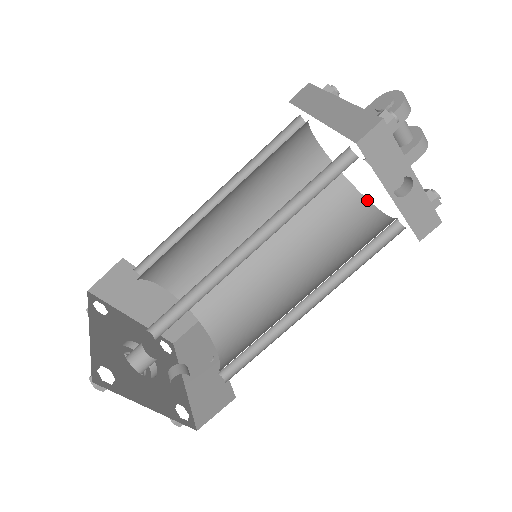
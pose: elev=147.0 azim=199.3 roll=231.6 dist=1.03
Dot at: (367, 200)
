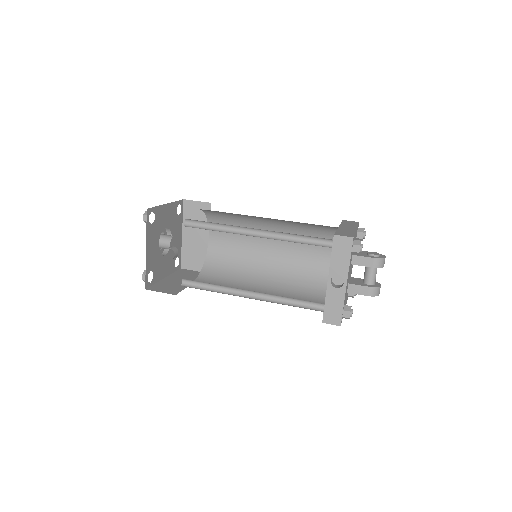
Dot at: occluded
